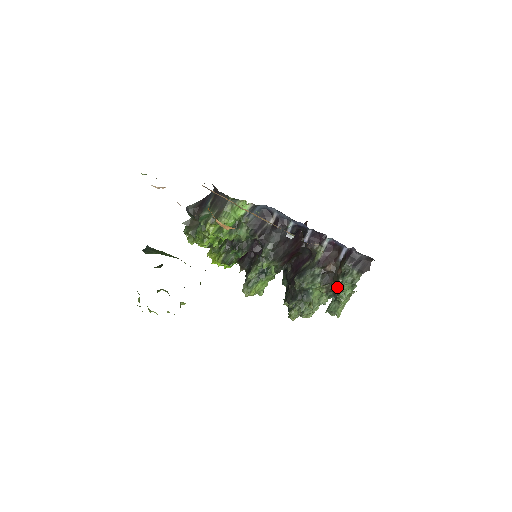
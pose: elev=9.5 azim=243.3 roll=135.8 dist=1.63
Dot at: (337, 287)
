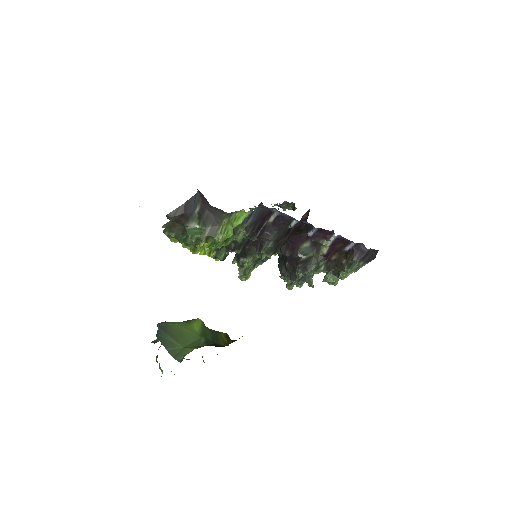
Dot at: (340, 271)
